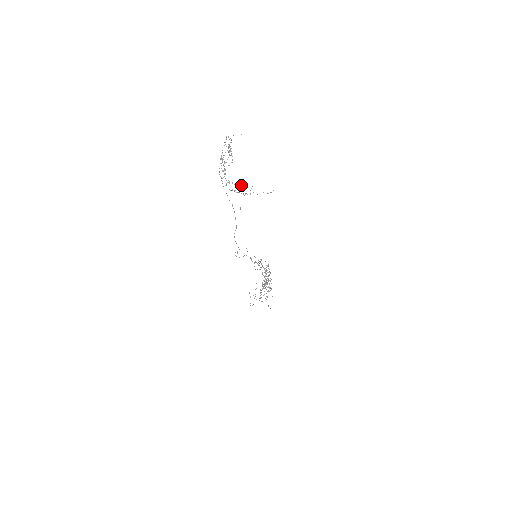
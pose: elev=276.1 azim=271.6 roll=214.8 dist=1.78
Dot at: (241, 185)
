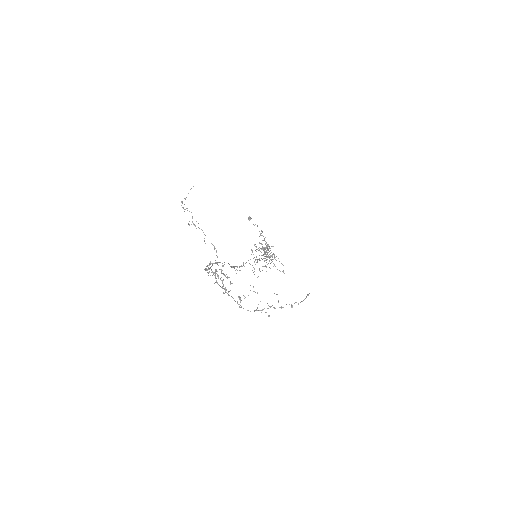
Dot at: (257, 293)
